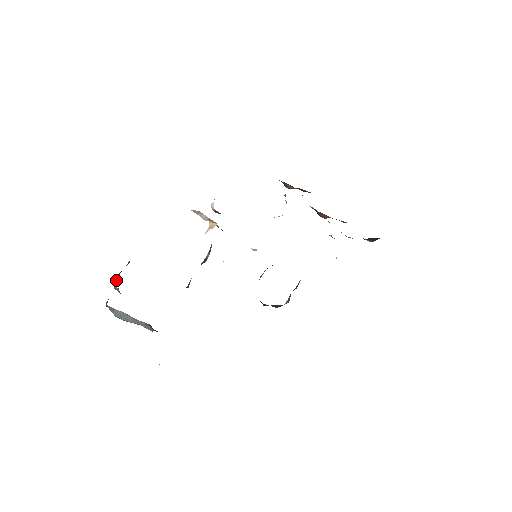
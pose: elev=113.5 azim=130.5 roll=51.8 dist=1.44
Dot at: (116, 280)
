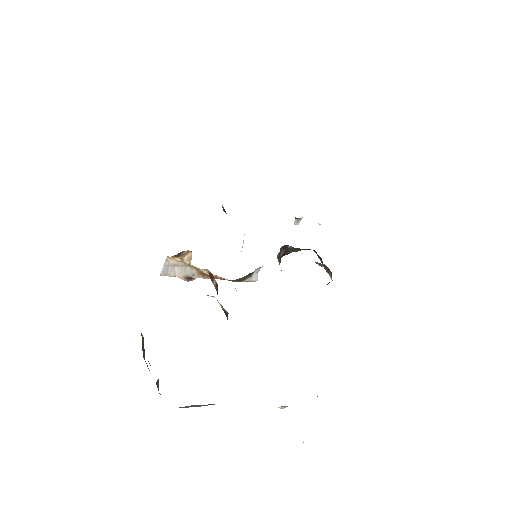
Dot at: occluded
